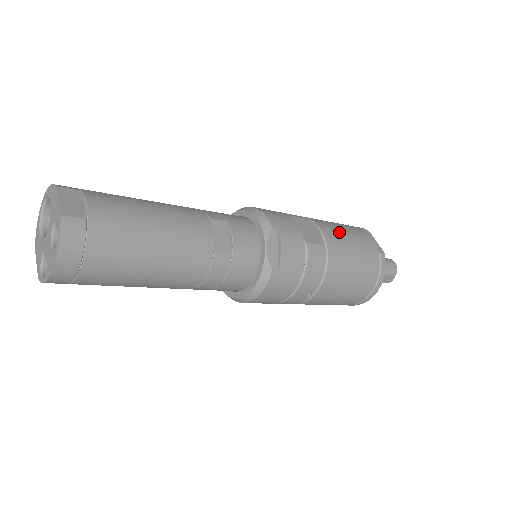
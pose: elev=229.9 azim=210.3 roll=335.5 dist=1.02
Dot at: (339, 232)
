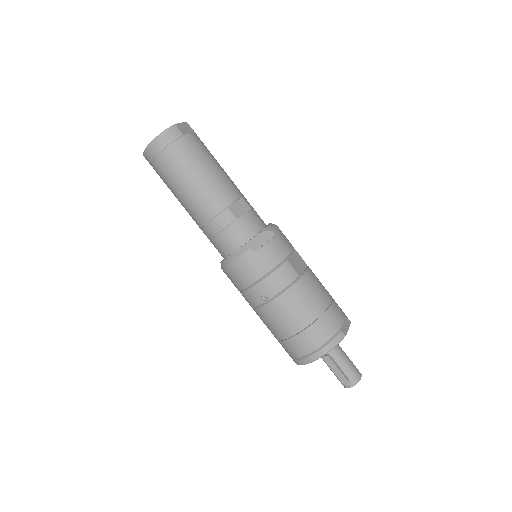
Dot at: (320, 287)
